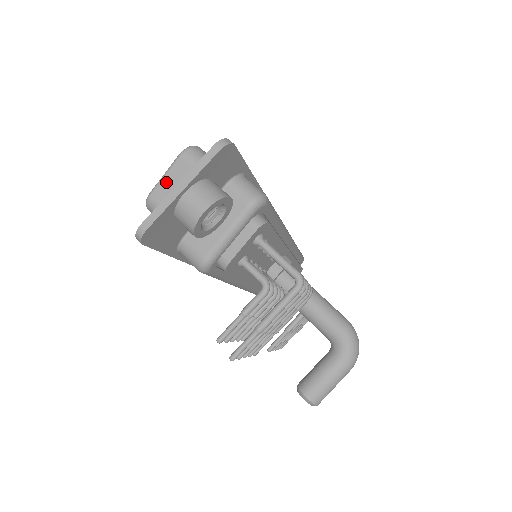
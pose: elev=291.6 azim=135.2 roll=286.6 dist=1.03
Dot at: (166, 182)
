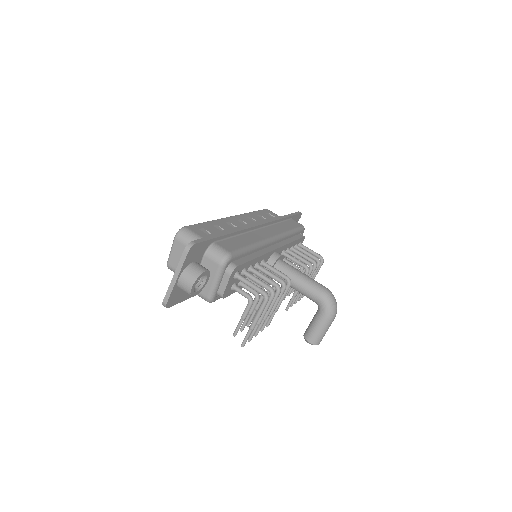
Dot at: (173, 255)
